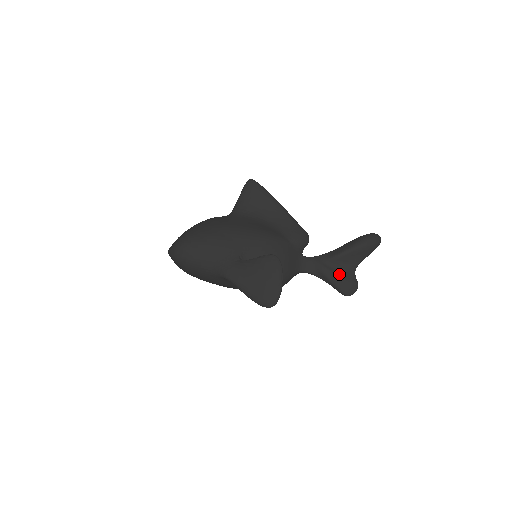
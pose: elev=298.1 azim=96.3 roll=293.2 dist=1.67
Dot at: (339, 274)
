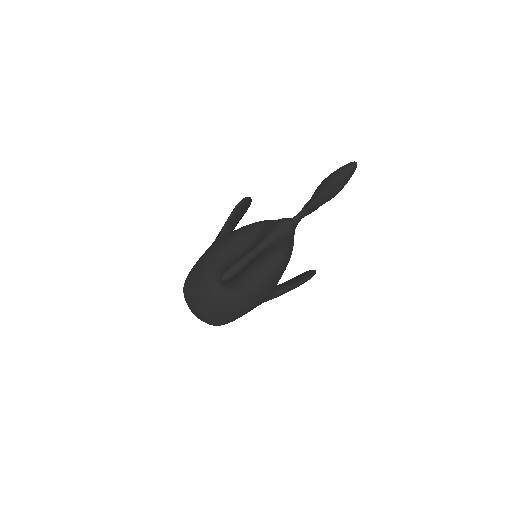
Dot at: occluded
